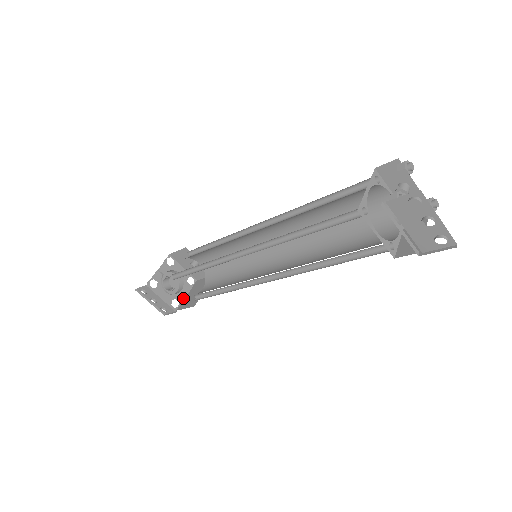
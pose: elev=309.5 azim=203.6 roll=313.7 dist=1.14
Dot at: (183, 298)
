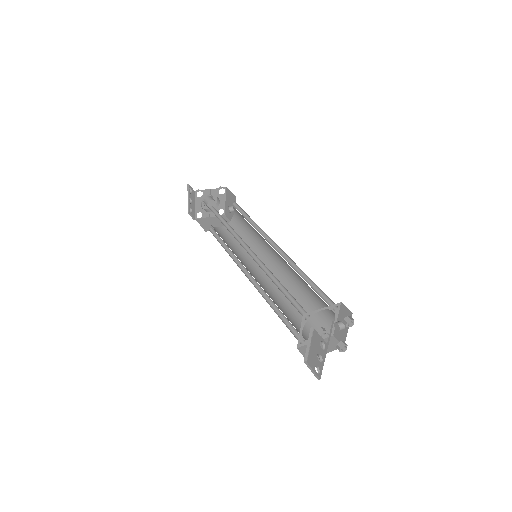
Dot at: (207, 216)
